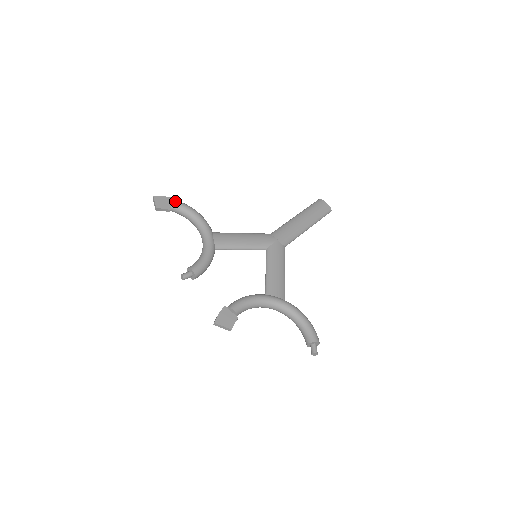
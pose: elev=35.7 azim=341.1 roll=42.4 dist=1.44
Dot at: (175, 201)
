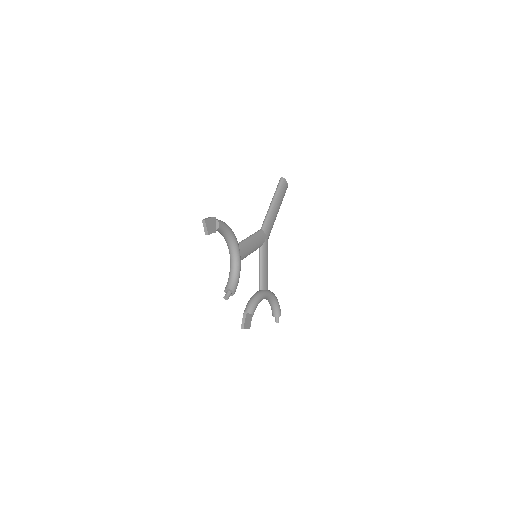
Dot at: (220, 224)
